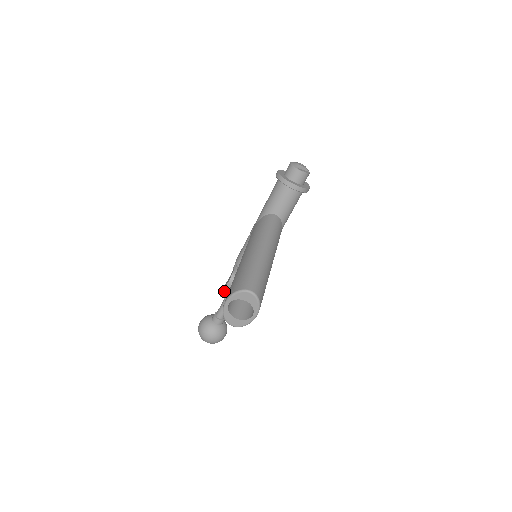
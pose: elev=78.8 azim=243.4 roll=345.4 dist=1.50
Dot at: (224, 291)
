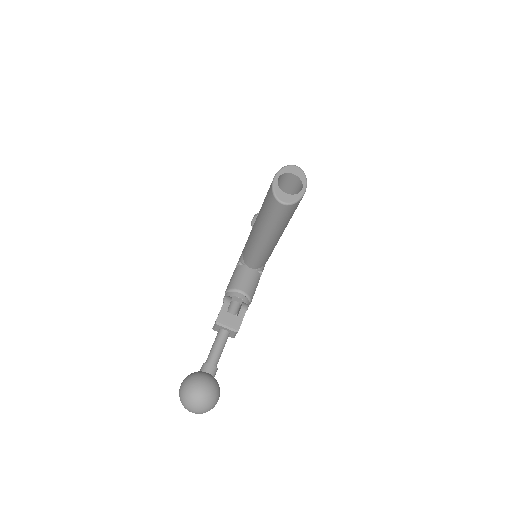
Dot at: (220, 313)
